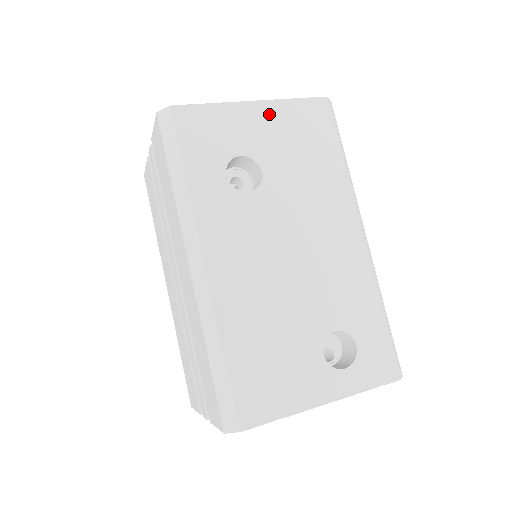
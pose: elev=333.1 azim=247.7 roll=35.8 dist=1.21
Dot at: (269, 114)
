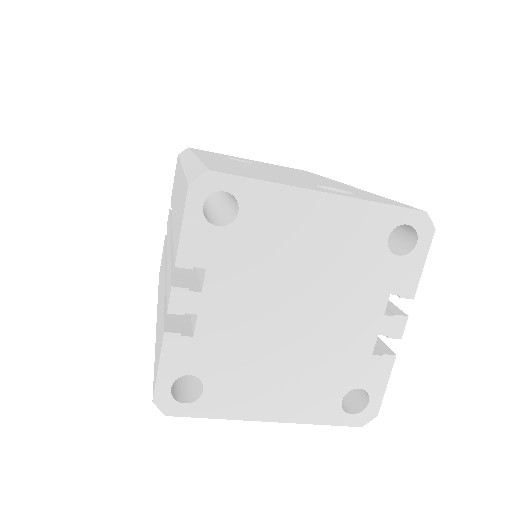
Dot at: occluded
